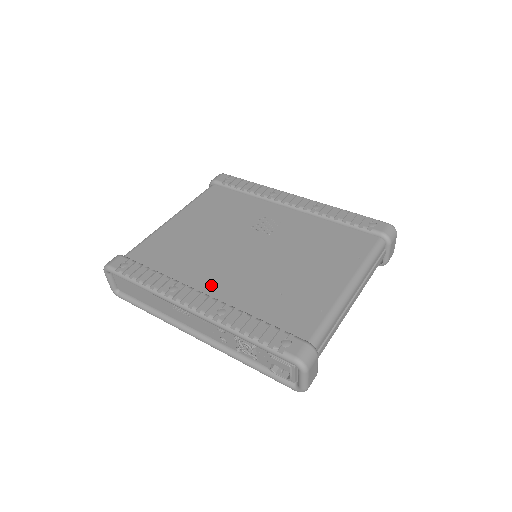
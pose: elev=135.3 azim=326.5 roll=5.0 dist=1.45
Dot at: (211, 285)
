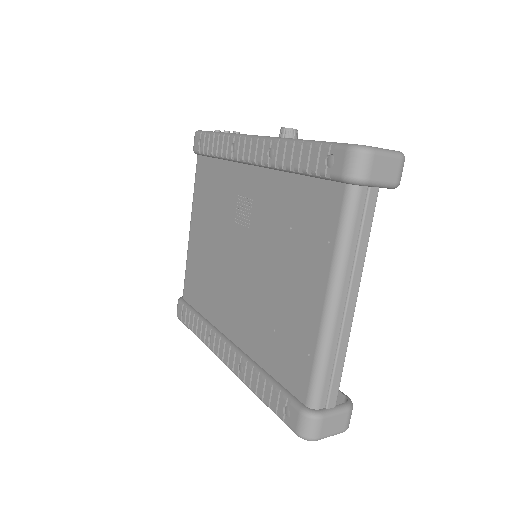
Dot at: (230, 326)
